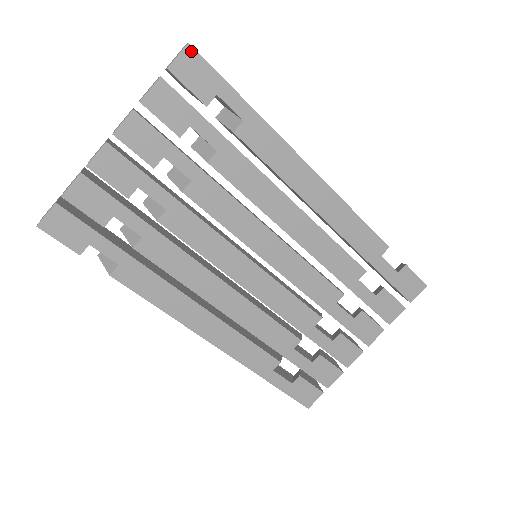
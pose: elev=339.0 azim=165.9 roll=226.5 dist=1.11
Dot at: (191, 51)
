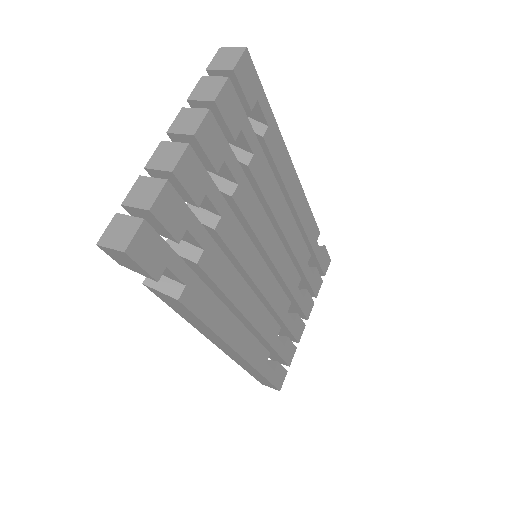
Dot at: (247, 55)
